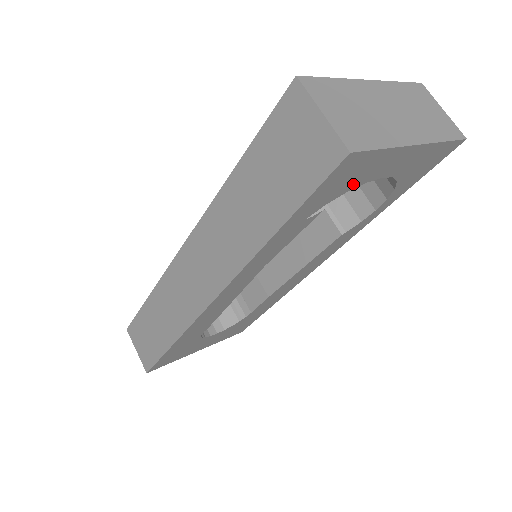
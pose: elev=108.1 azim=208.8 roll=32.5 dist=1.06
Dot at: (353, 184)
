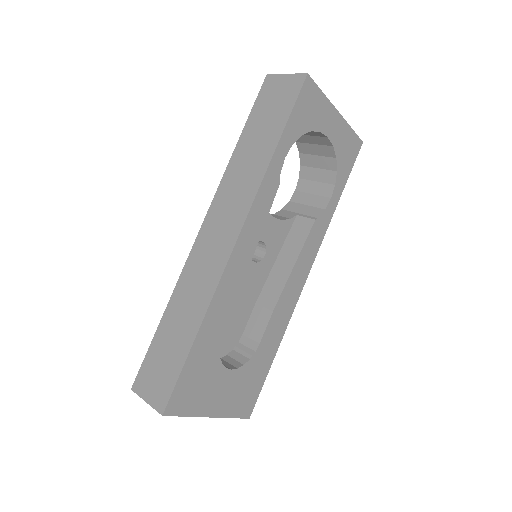
Dot at: (313, 123)
